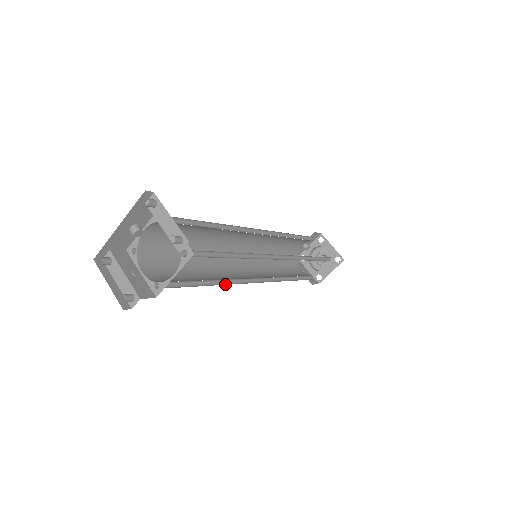
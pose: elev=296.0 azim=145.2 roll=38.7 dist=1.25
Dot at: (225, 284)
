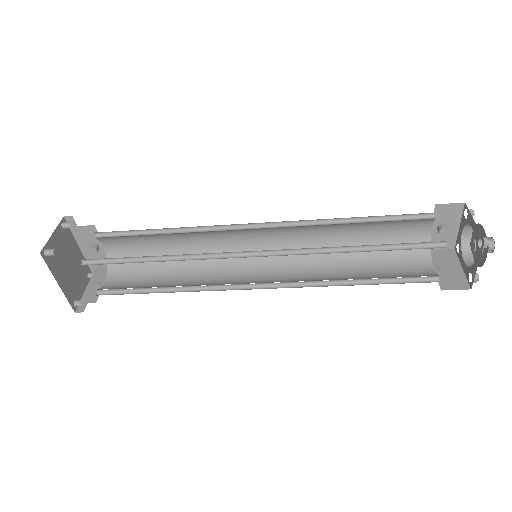
Dot at: (198, 291)
